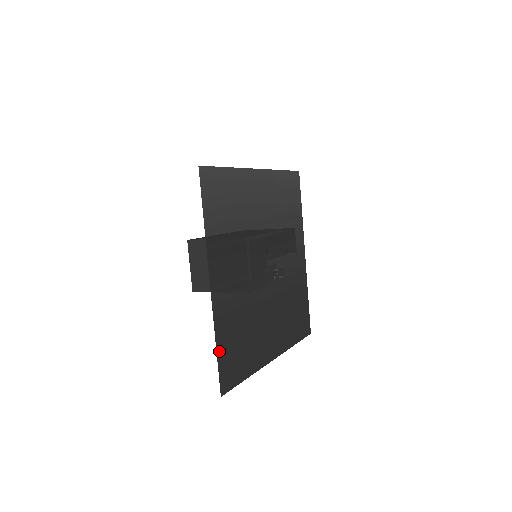
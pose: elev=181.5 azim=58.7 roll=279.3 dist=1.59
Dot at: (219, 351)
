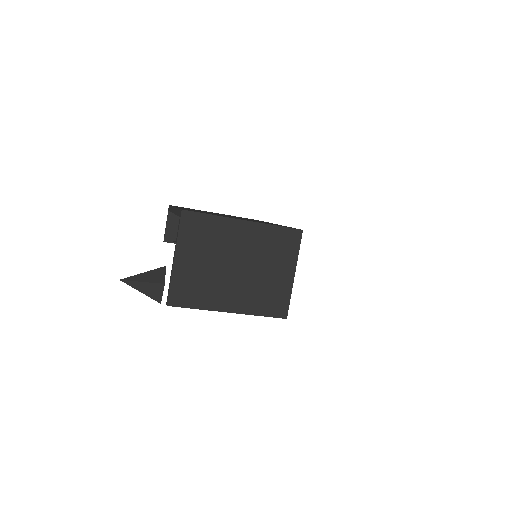
Dot at: occluded
